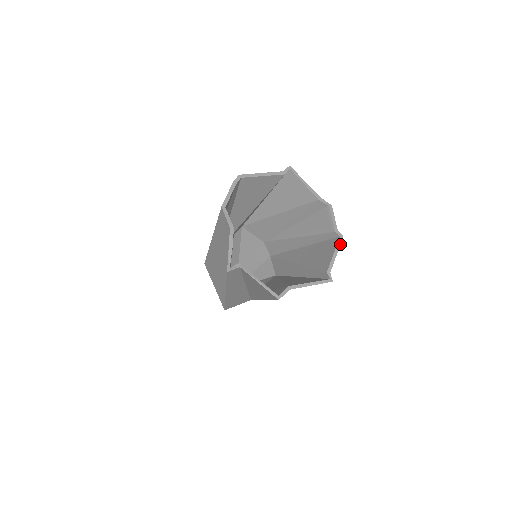
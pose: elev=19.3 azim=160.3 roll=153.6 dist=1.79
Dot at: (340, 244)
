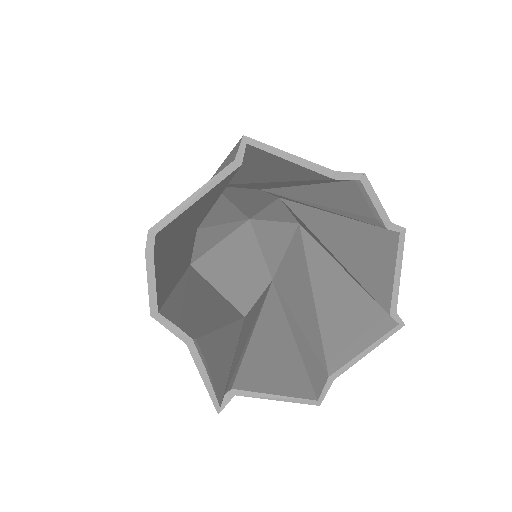
Dot at: (403, 248)
